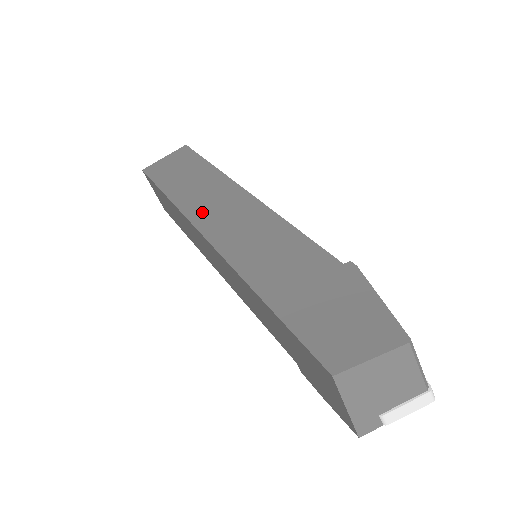
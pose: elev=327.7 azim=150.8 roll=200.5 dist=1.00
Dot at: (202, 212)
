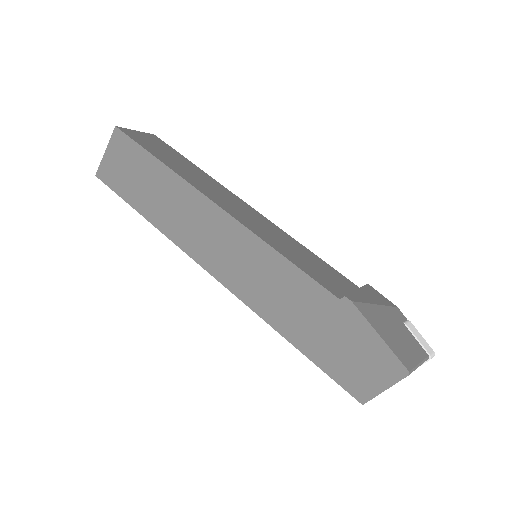
Dot at: (190, 240)
